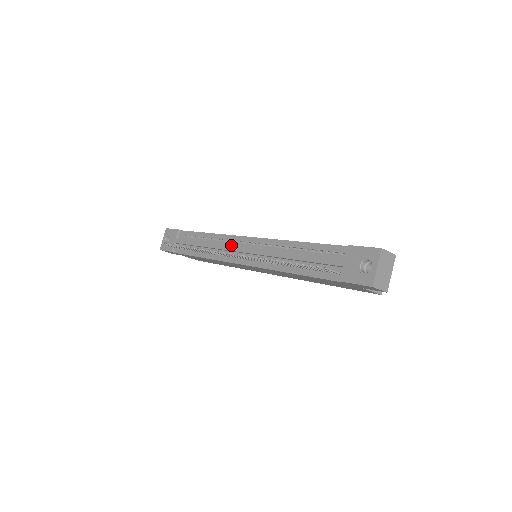
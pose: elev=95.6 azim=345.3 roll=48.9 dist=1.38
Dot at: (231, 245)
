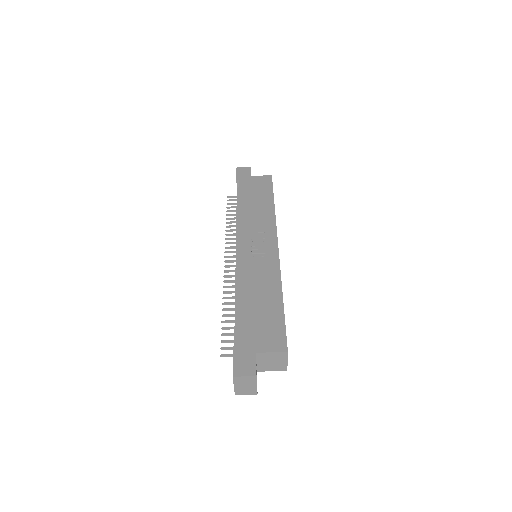
Dot at: occluded
